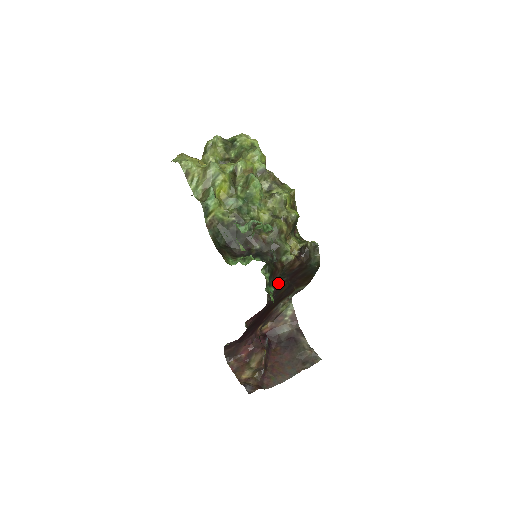
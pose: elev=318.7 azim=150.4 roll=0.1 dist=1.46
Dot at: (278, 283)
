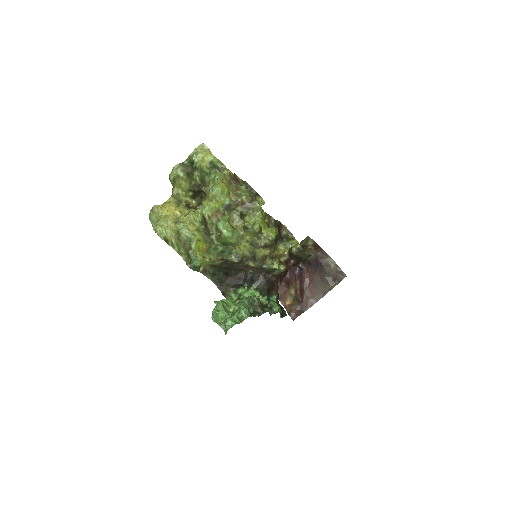
Dot at: occluded
